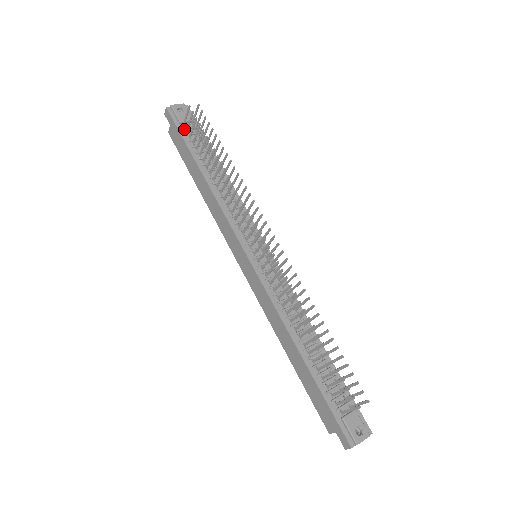
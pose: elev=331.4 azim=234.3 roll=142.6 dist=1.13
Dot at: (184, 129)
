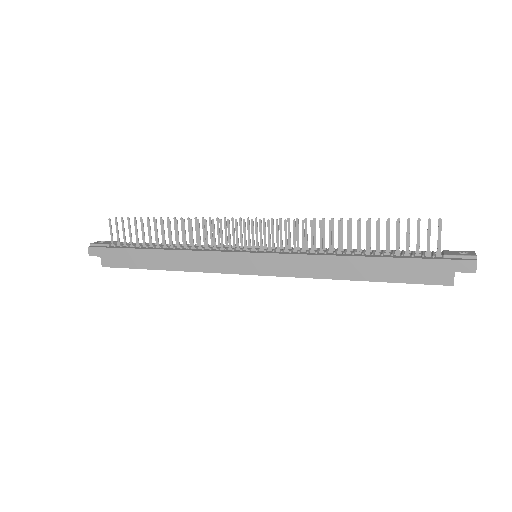
Dot at: (116, 246)
